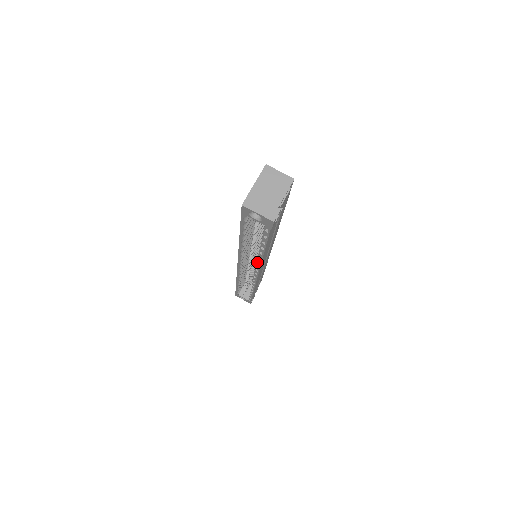
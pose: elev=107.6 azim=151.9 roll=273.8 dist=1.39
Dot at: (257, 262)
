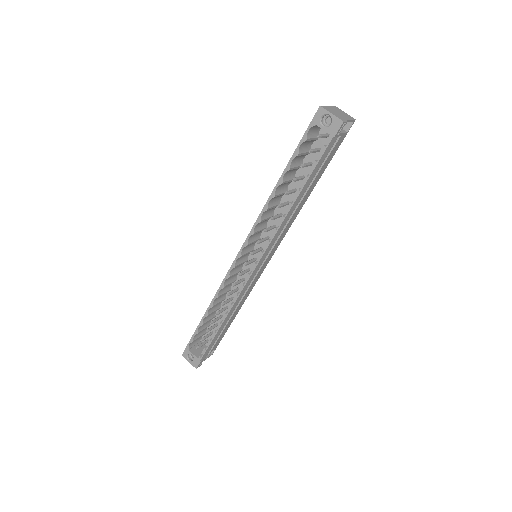
Dot at: occluded
